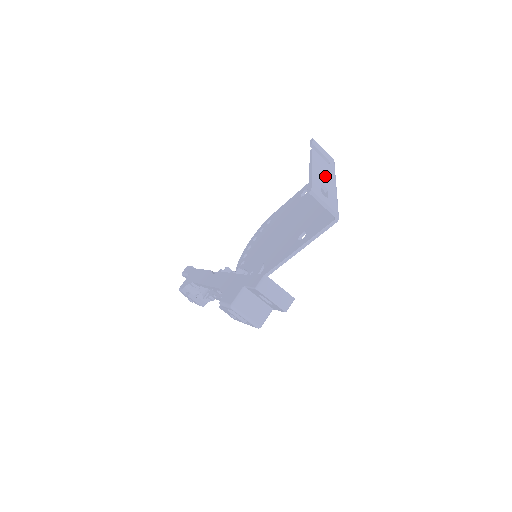
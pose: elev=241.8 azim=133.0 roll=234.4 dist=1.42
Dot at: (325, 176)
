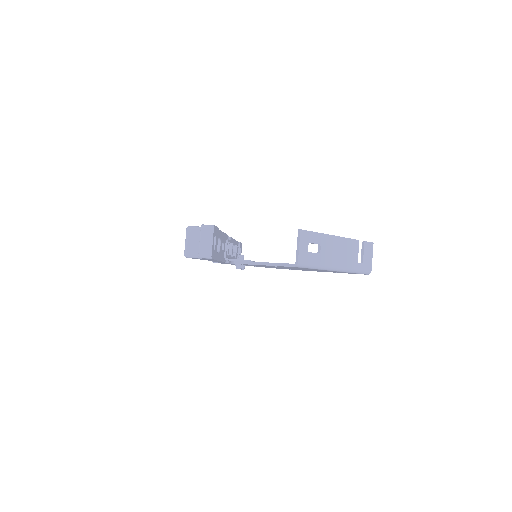
Dot at: (336, 253)
